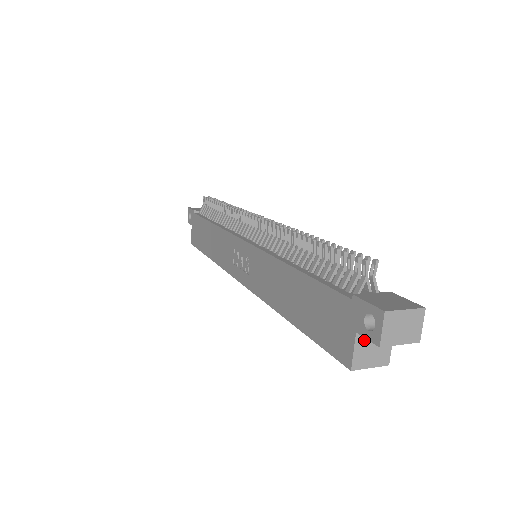
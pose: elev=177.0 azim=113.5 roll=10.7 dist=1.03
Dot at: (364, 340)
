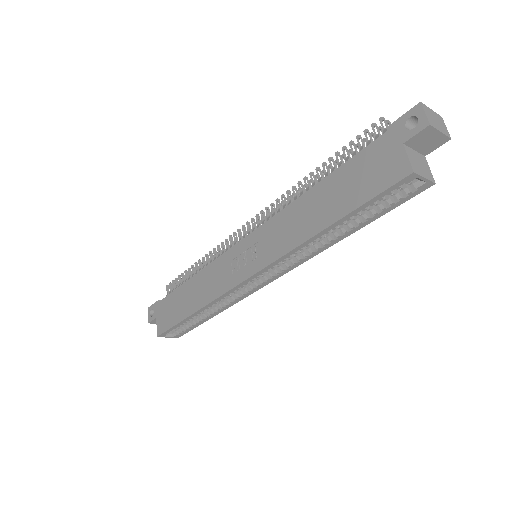
Dot at: (411, 153)
